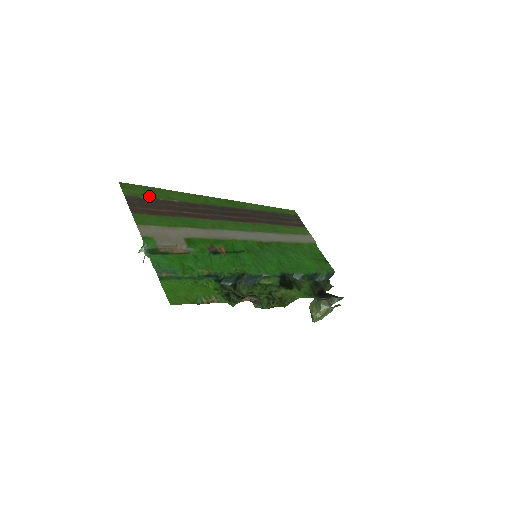
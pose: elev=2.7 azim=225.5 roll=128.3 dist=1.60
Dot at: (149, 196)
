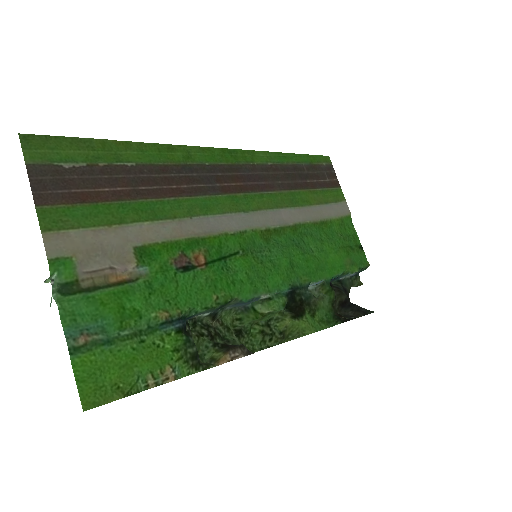
Dot at: (78, 160)
